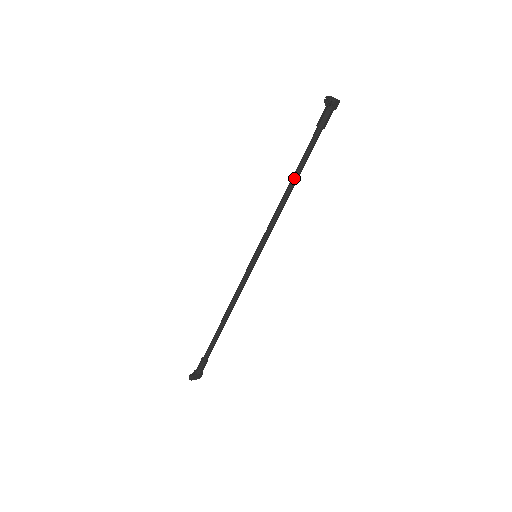
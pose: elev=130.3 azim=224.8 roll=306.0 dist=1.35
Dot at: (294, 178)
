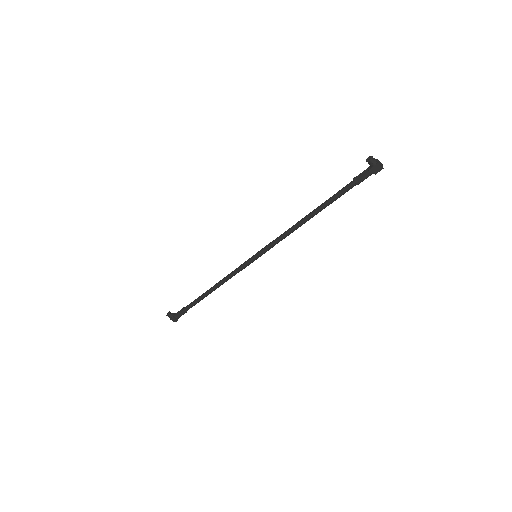
Dot at: (313, 211)
